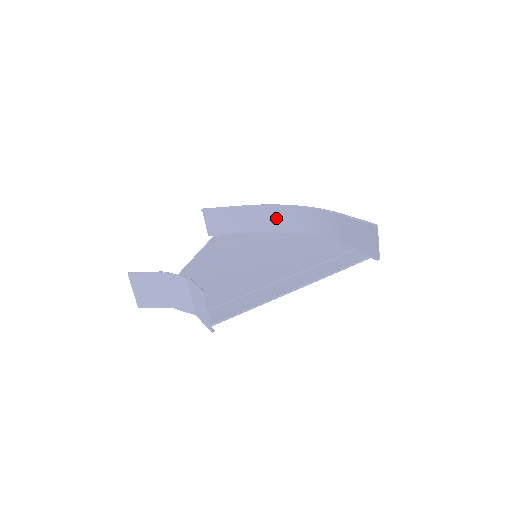
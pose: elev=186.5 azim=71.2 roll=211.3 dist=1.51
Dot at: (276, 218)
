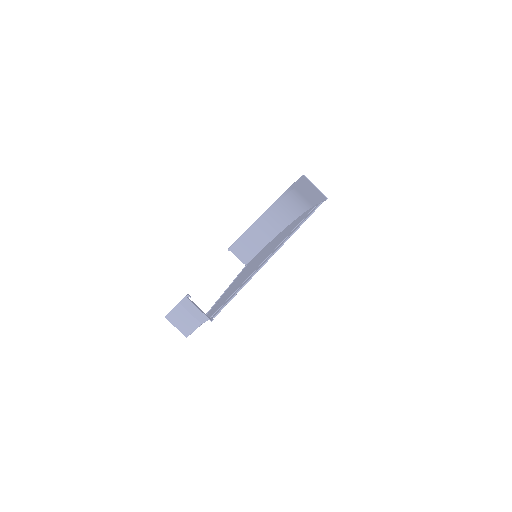
Dot at: (273, 221)
